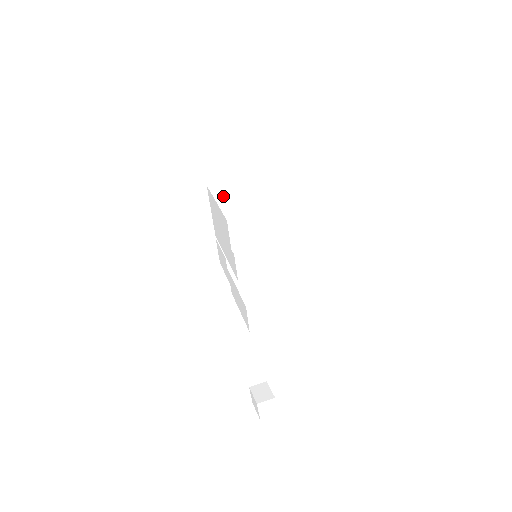
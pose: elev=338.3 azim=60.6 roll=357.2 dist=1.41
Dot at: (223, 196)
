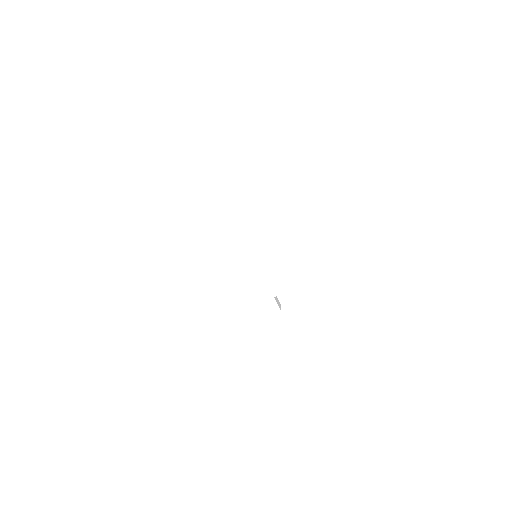
Dot at: (221, 256)
